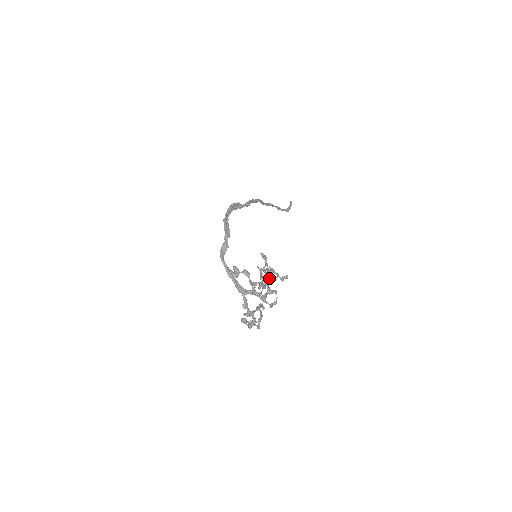
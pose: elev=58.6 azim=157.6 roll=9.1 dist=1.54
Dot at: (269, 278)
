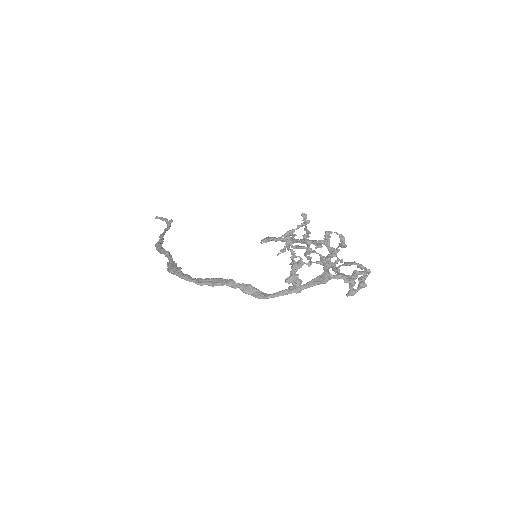
Dot at: (307, 236)
